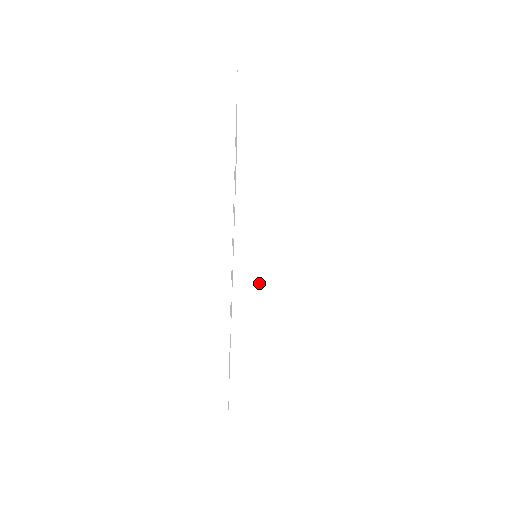
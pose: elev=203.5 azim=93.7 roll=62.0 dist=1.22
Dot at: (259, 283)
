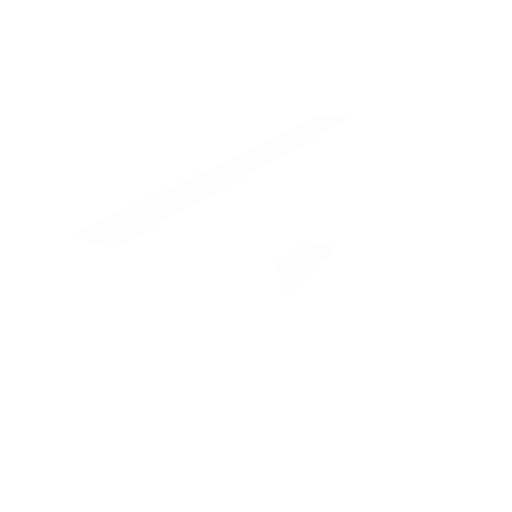
Dot at: occluded
